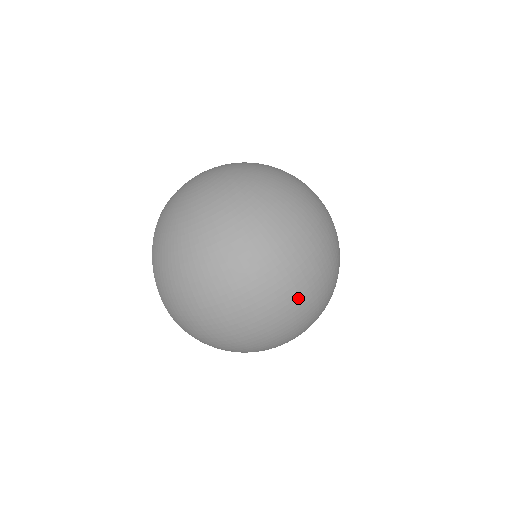
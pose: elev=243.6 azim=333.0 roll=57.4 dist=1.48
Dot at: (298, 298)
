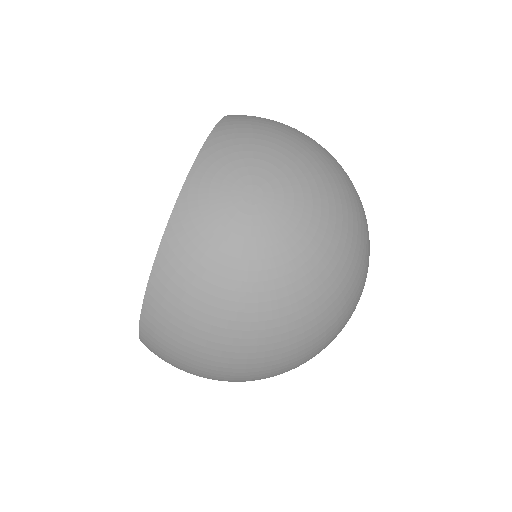
Dot at: occluded
